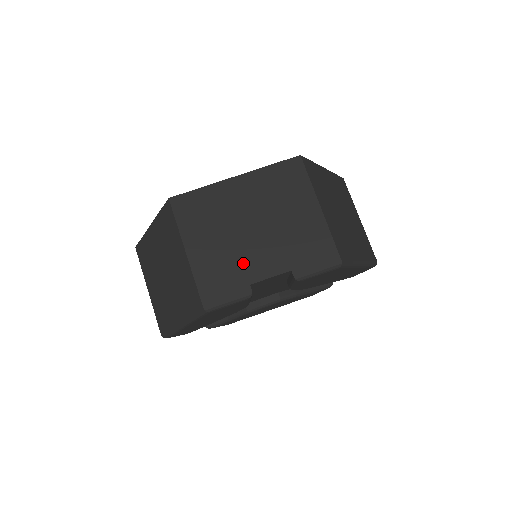
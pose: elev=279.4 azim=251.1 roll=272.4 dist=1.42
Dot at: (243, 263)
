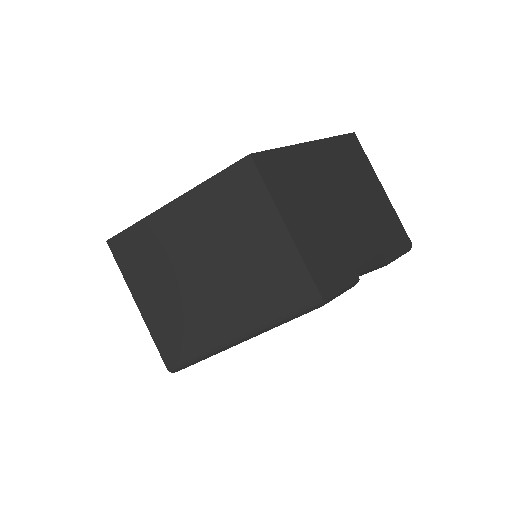
Dot at: (343, 243)
